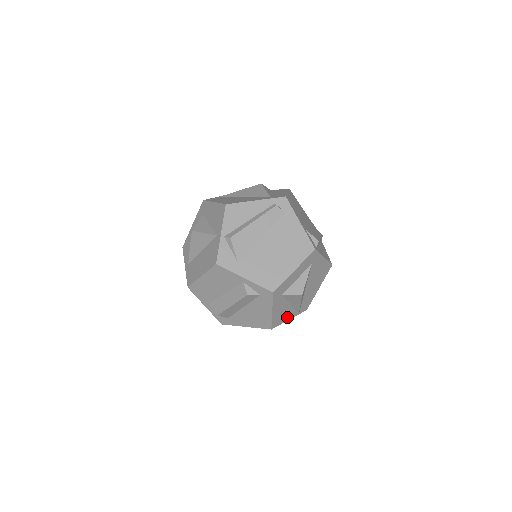
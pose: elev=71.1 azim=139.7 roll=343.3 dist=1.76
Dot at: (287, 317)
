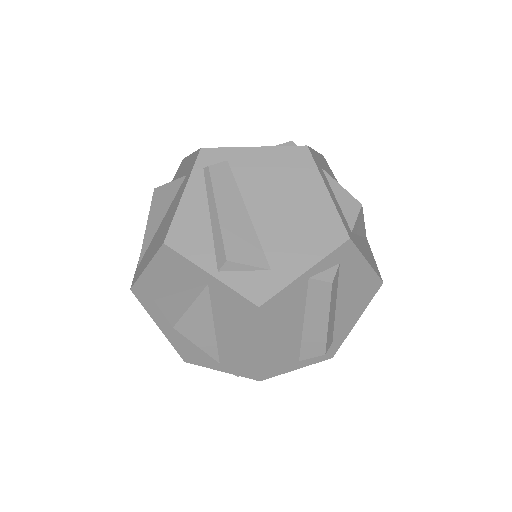
Dot at: occluded
